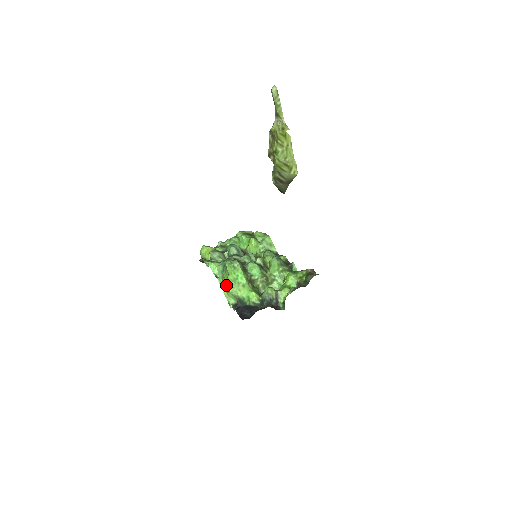
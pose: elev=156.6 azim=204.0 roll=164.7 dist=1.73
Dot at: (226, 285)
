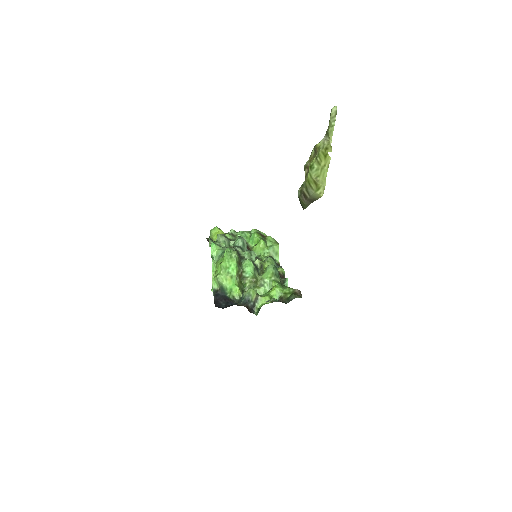
Dot at: (217, 269)
